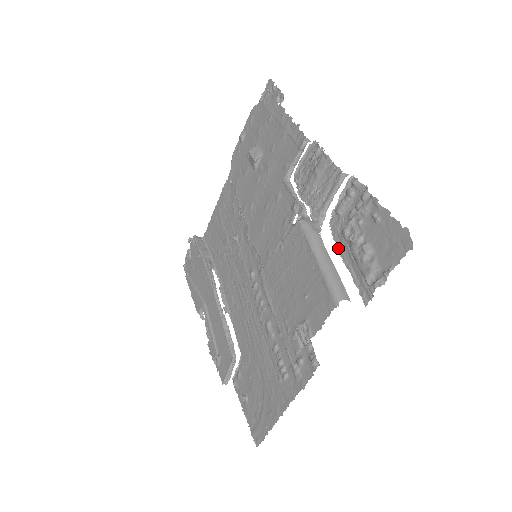
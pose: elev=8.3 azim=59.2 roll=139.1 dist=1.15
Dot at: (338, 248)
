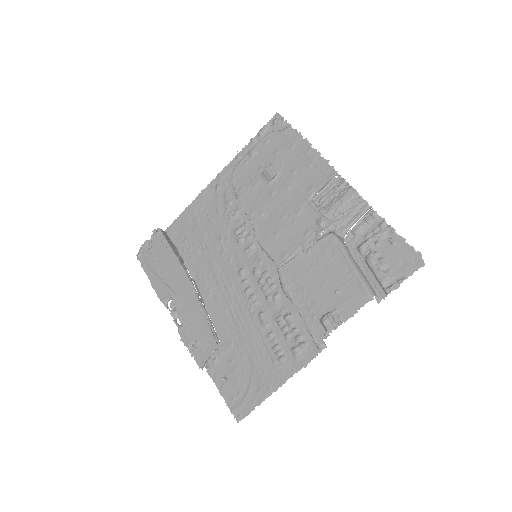
Dot at: occluded
